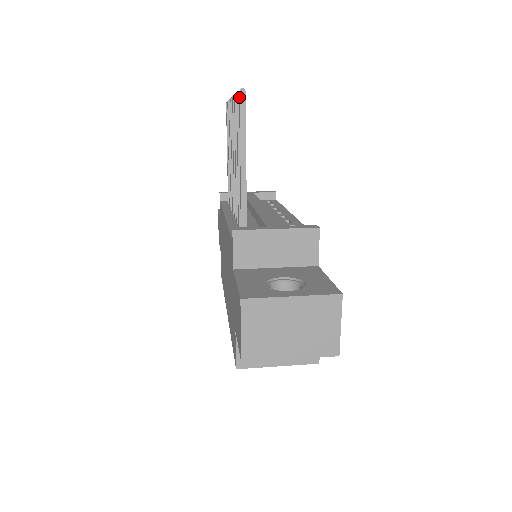
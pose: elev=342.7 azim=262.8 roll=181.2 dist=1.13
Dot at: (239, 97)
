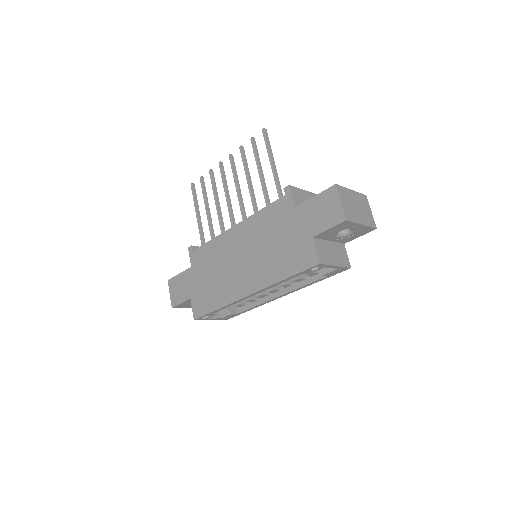
Dot at: (264, 132)
